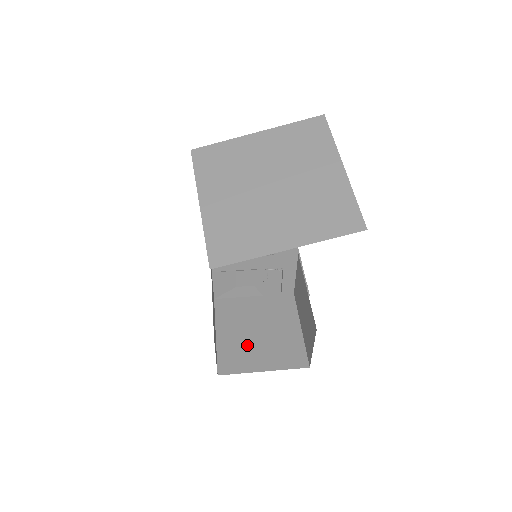
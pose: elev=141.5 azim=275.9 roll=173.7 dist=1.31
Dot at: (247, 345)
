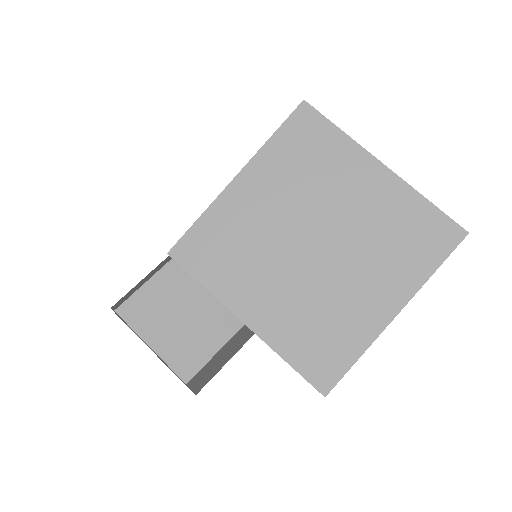
Dot at: (166, 311)
